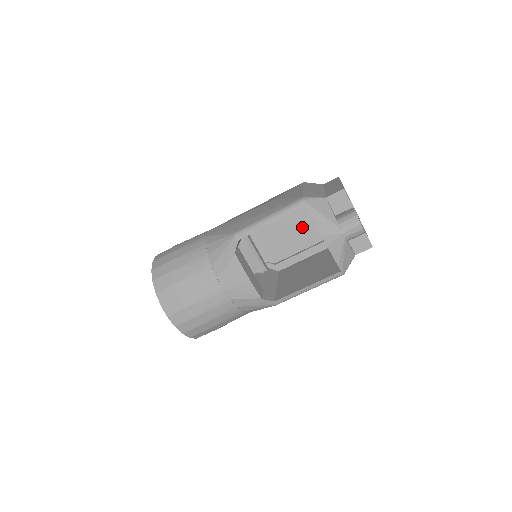
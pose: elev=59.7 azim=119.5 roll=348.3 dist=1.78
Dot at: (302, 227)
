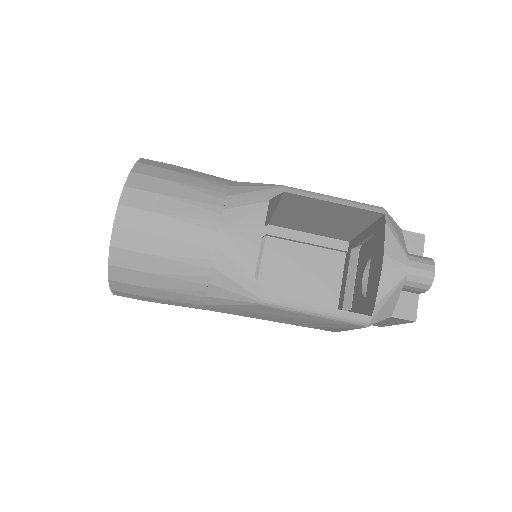
Dot at: (314, 279)
